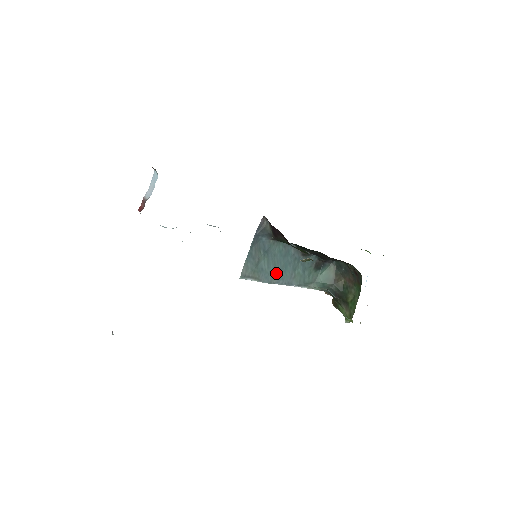
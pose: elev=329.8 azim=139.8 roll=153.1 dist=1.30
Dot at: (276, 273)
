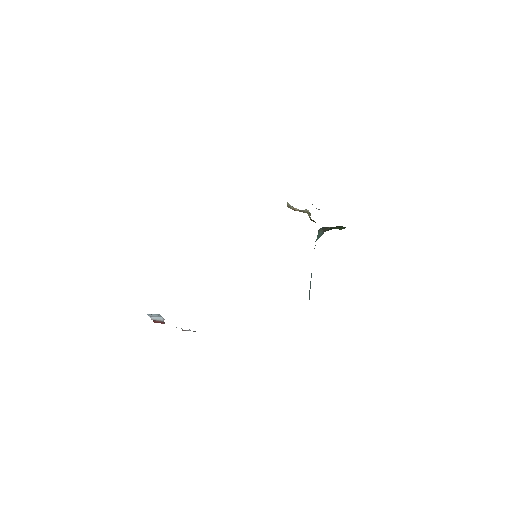
Dot at: (311, 277)
